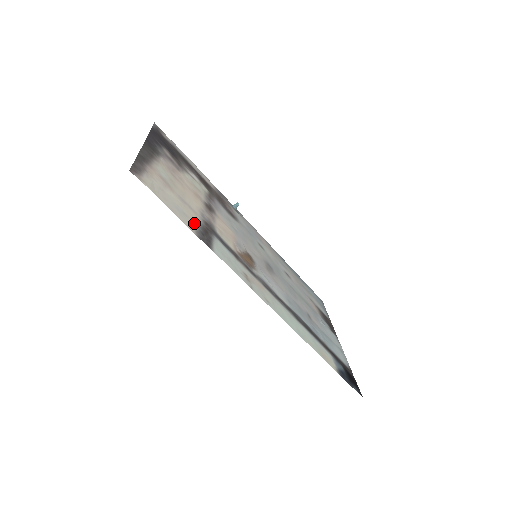
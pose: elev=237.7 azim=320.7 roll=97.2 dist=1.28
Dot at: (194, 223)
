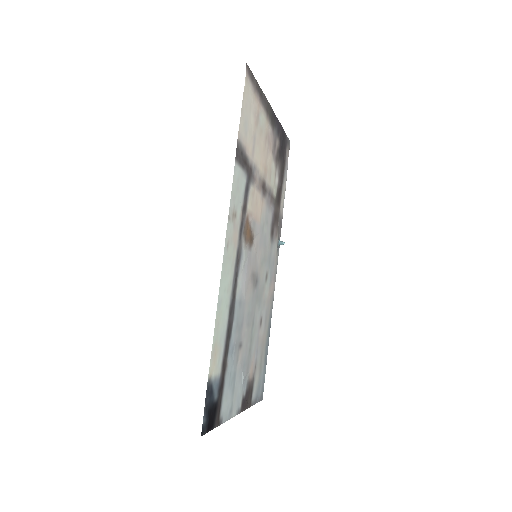
Dot at: (245, 145)
